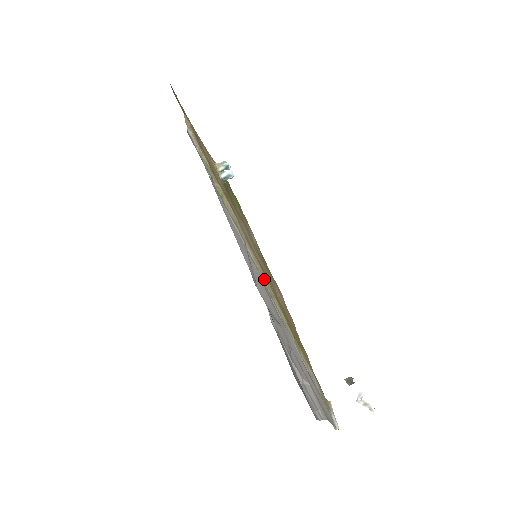
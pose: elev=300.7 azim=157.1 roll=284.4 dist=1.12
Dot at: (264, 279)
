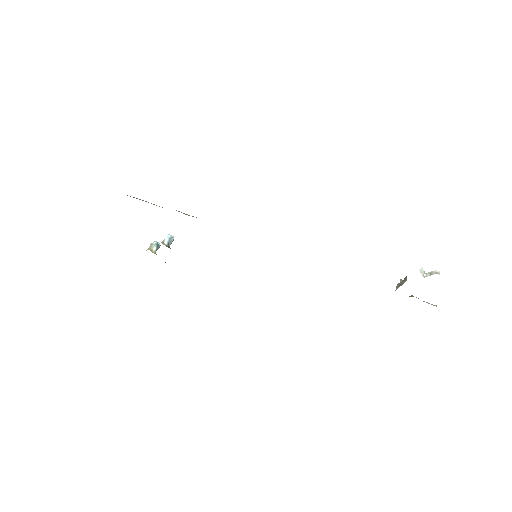
Dot at: occluded
